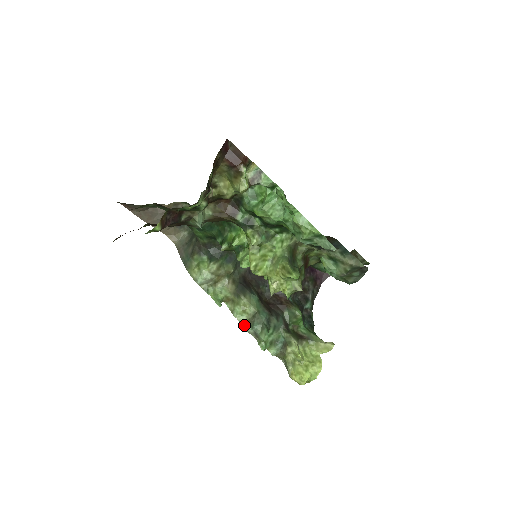
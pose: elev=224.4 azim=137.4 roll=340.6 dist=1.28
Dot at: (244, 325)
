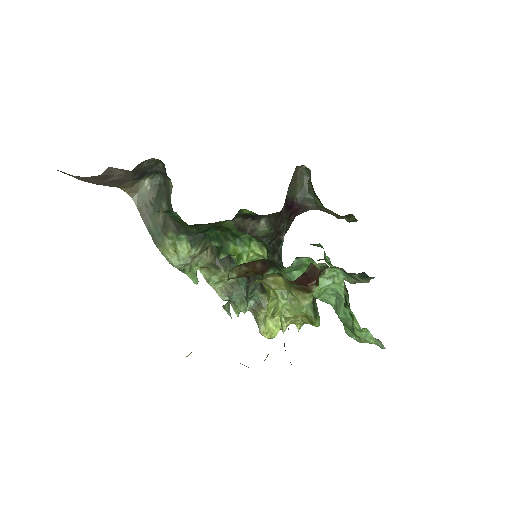
Dot at: (220, 295)
